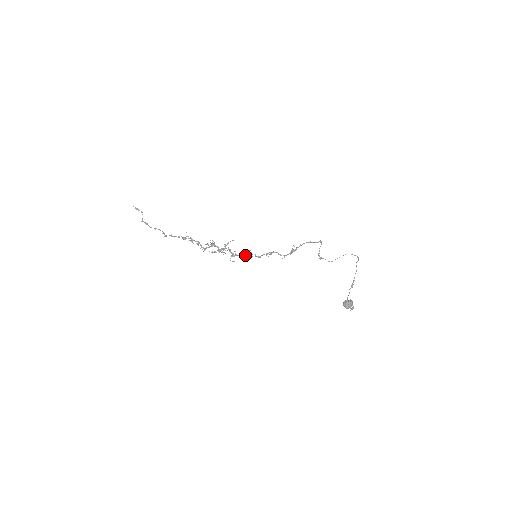
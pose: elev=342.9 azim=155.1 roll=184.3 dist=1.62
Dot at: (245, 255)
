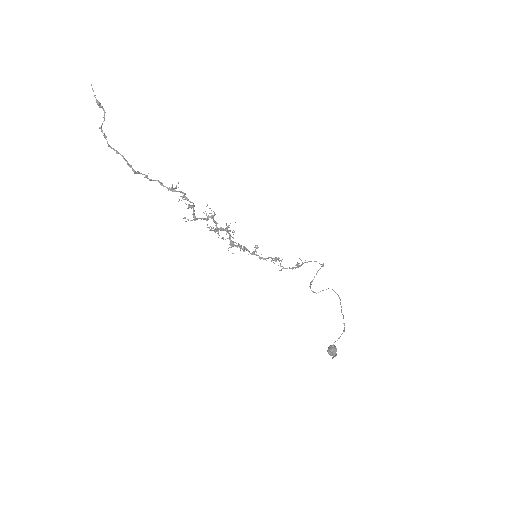
Dot at: occluded
